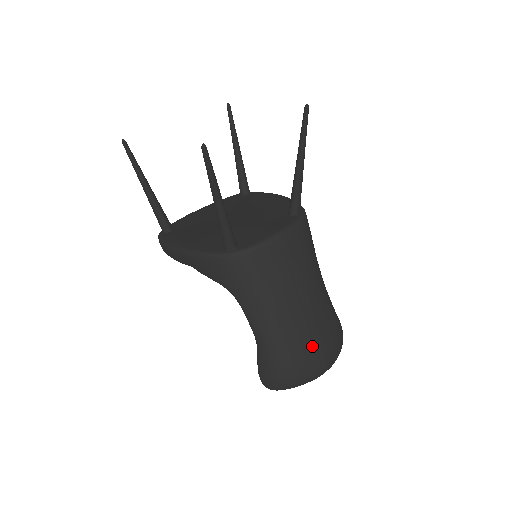
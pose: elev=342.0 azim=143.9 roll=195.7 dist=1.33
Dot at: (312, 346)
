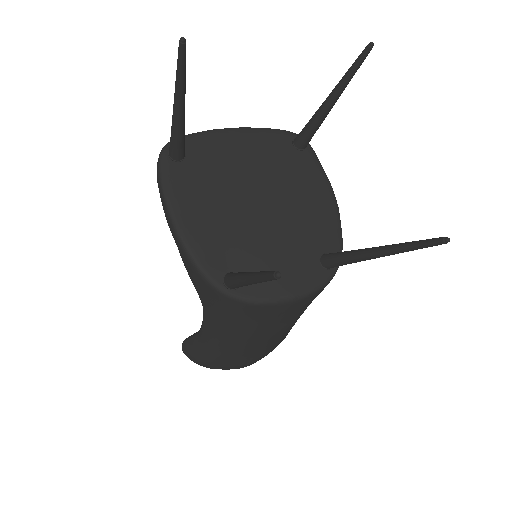
Dot at: (247, 359)
